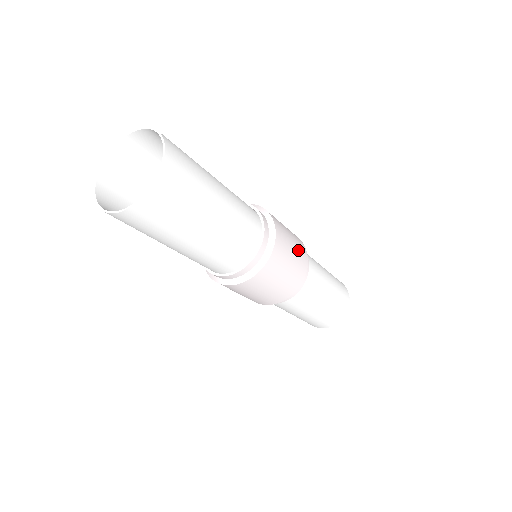
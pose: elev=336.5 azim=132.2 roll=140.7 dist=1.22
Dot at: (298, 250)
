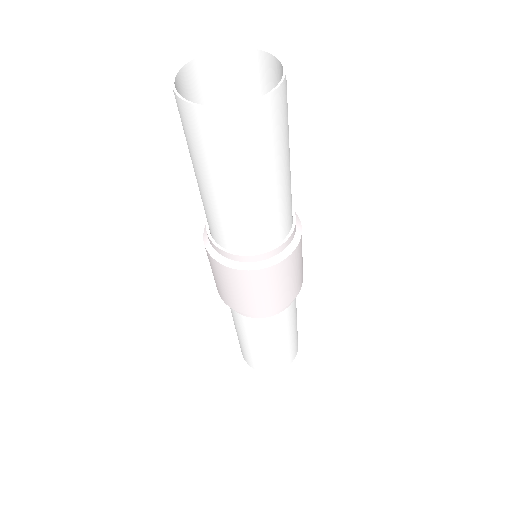
Dot at: (274, 298)
